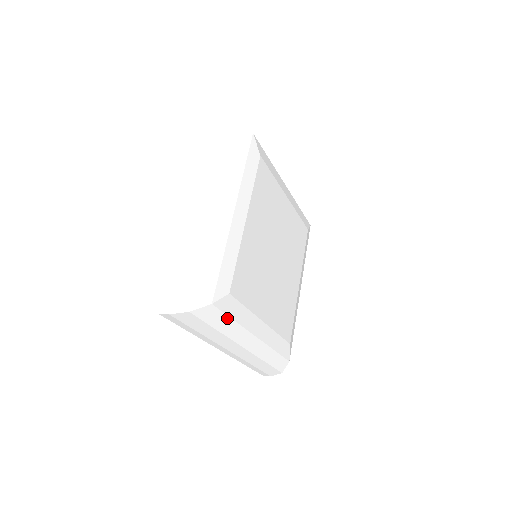
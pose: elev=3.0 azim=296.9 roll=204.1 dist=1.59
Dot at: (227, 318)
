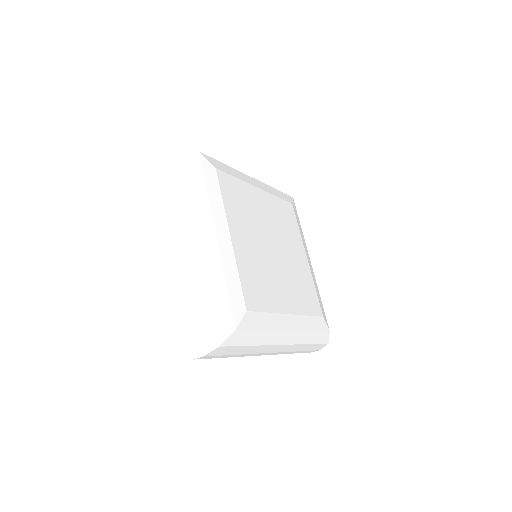
Dot at: (255, 332)
